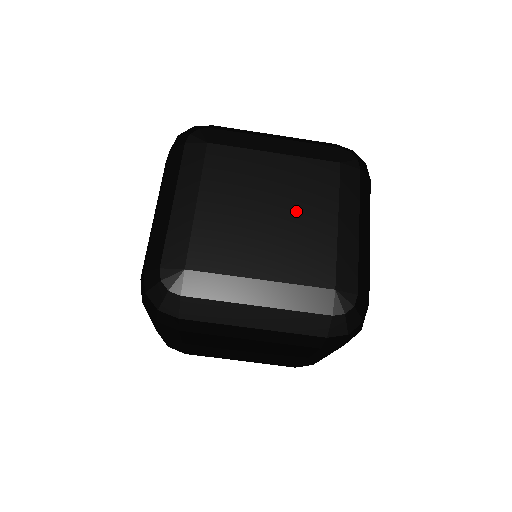
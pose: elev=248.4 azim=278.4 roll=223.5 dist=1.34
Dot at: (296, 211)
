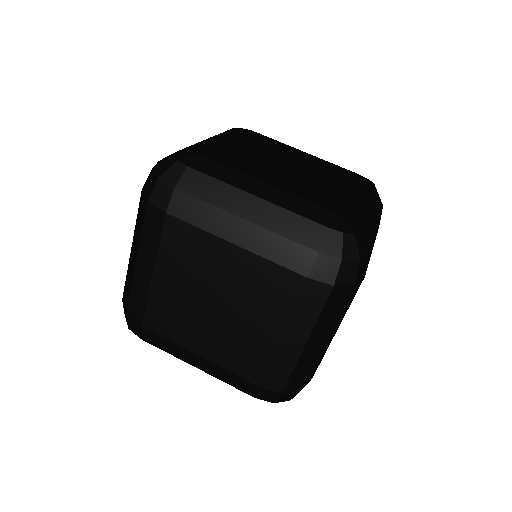
Dot at: (313, 174)
